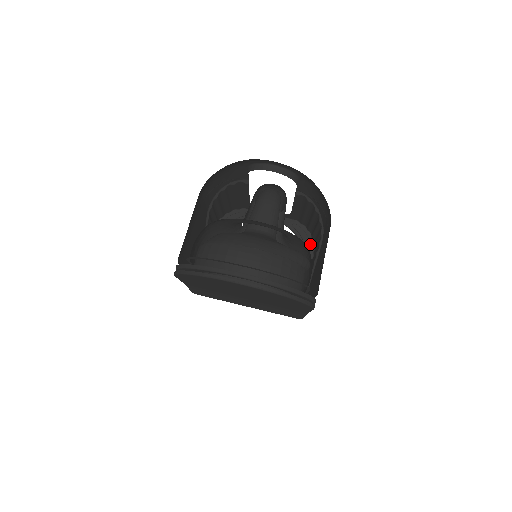
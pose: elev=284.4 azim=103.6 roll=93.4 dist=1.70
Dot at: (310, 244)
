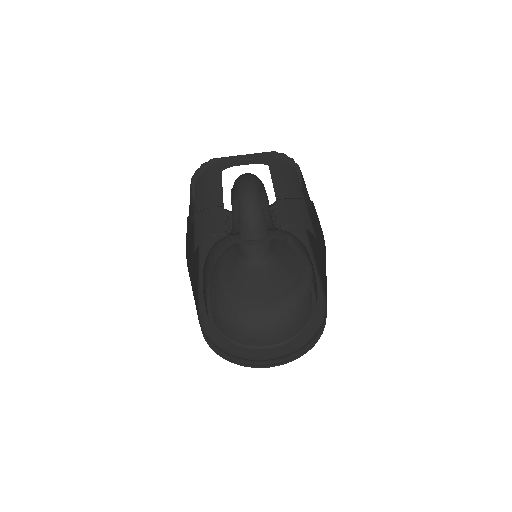
Dot at: (295, 169)
